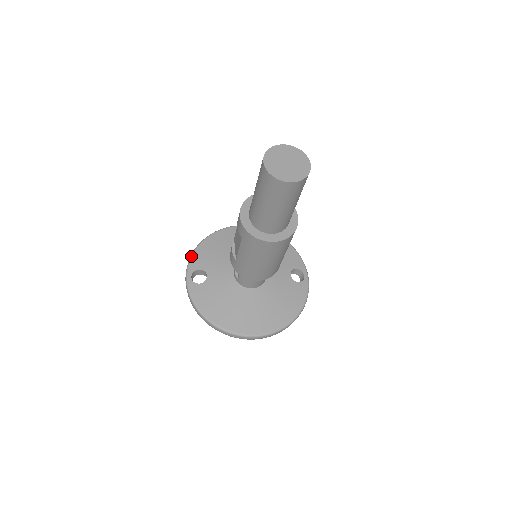
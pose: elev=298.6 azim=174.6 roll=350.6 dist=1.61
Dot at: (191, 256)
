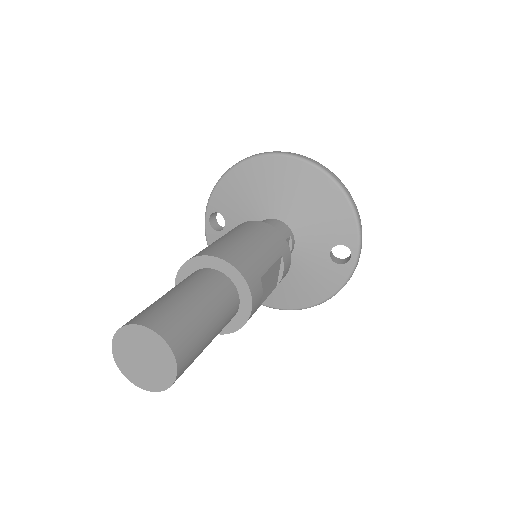
Dot at: (213, 190)
